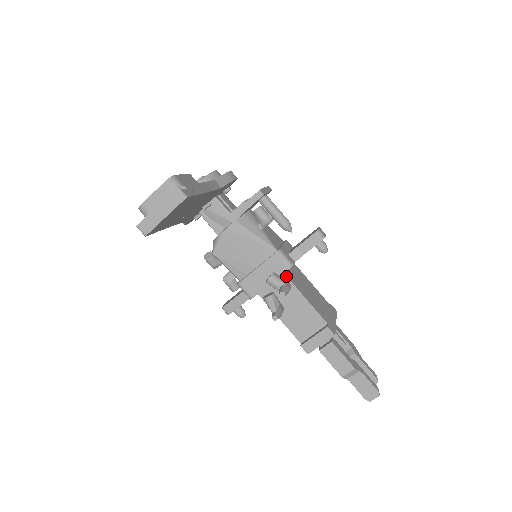
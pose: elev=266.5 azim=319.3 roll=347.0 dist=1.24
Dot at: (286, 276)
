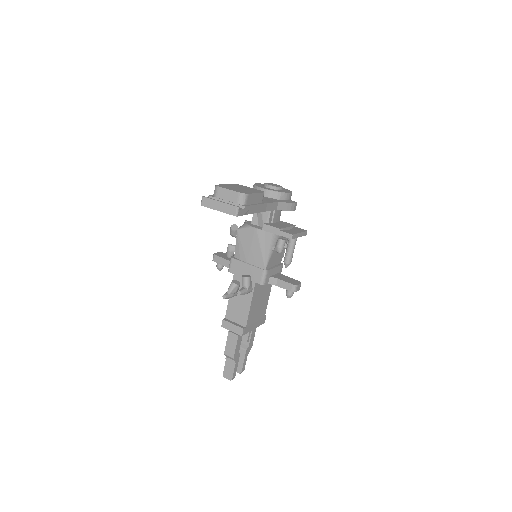
Dot at: (255, 285)
